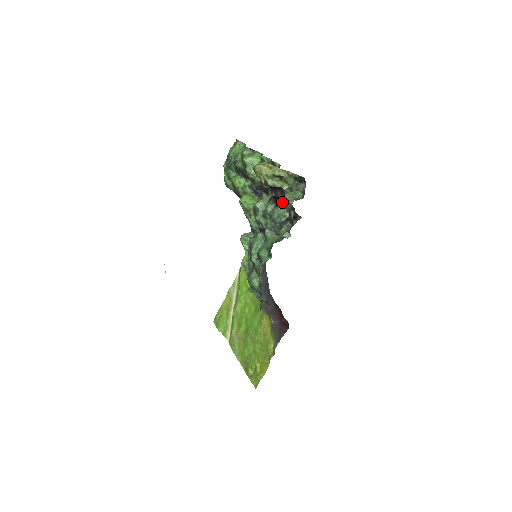
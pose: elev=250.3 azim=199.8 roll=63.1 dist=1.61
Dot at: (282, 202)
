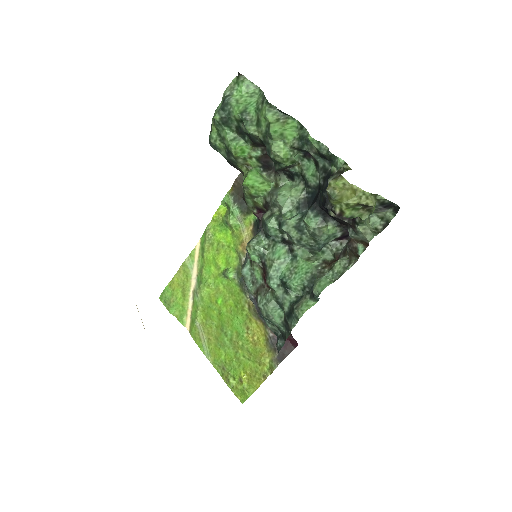
Dot at: (339, 221)
